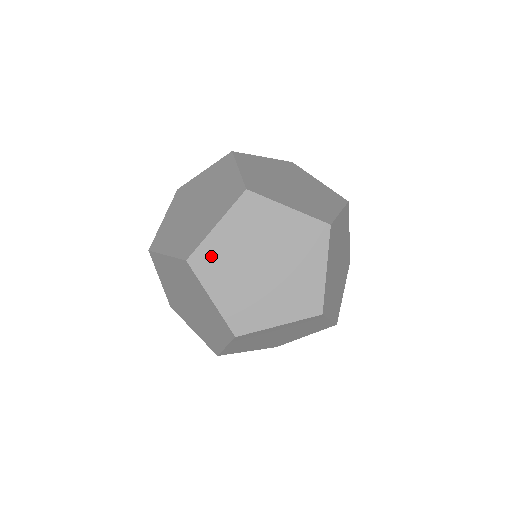
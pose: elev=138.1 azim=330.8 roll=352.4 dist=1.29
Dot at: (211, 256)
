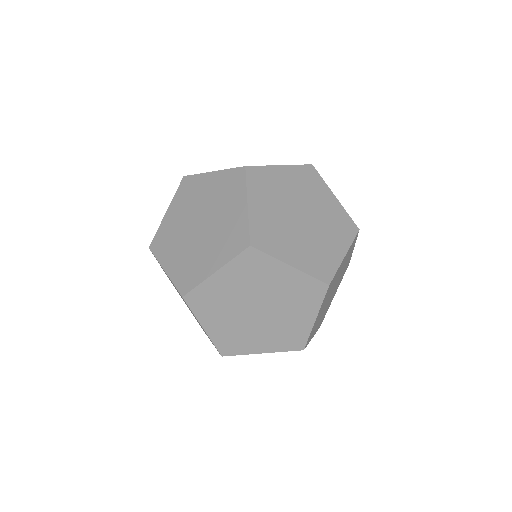
Dot at: (263, 231)
